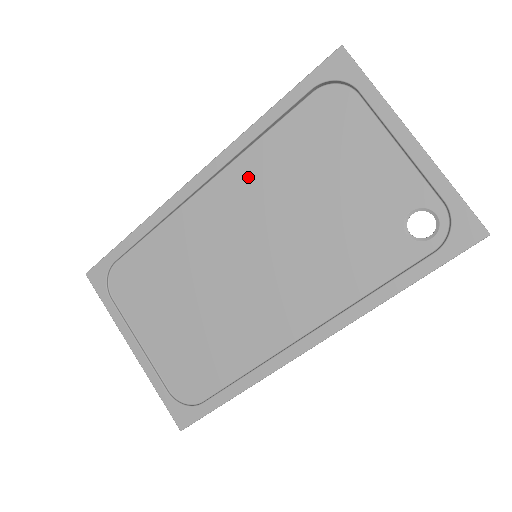
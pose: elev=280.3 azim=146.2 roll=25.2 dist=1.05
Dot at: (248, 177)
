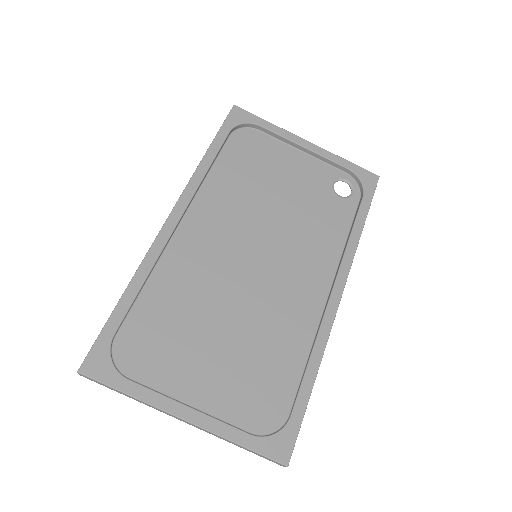
Dot at: (214, 203)
